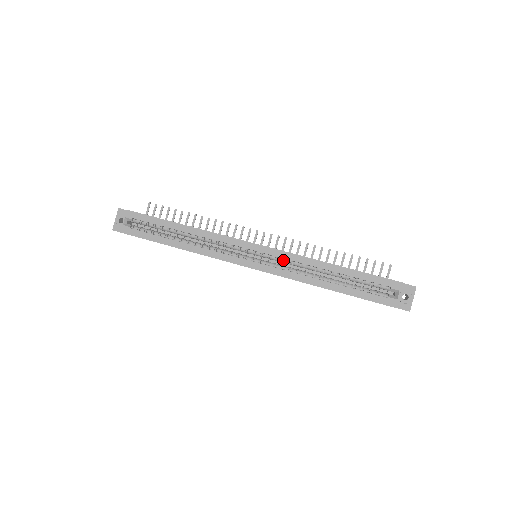
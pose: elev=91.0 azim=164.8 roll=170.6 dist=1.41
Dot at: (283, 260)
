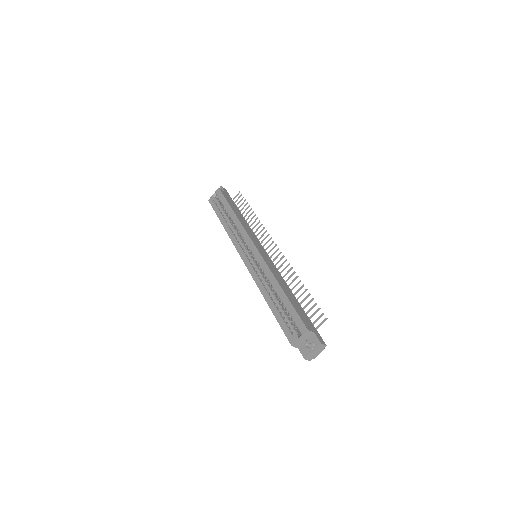
Dot at: (261, 266)
